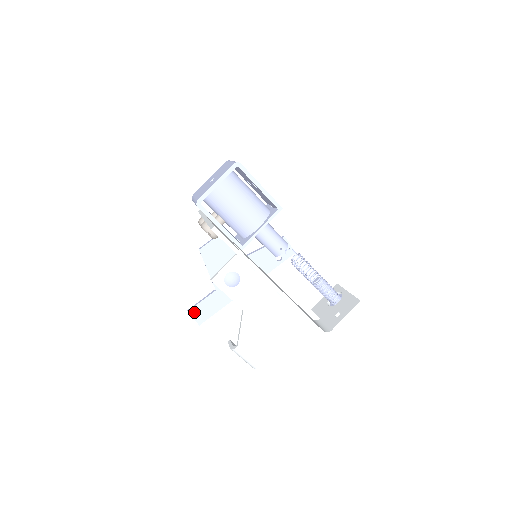
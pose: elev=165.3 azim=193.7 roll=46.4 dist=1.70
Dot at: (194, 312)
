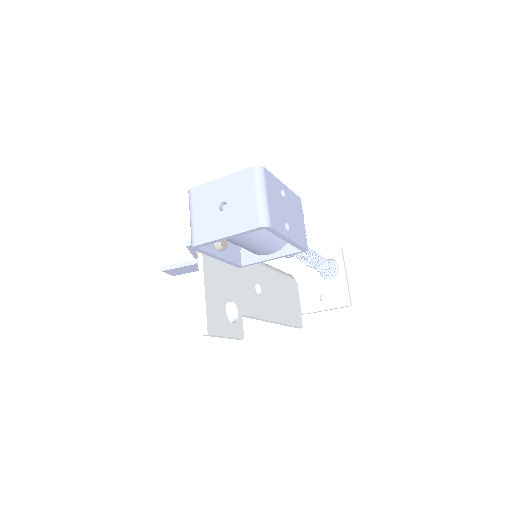
Dot at: (169, 271)
